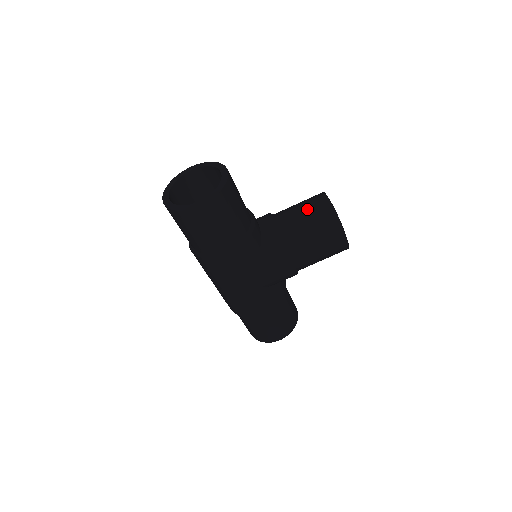
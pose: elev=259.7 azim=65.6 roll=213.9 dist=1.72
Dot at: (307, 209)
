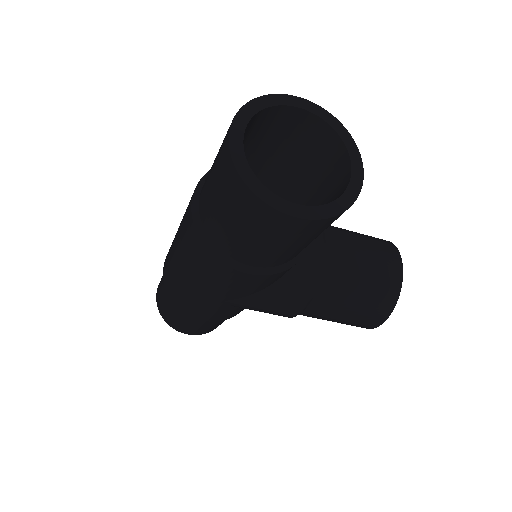
Dot at: (371, 264)
